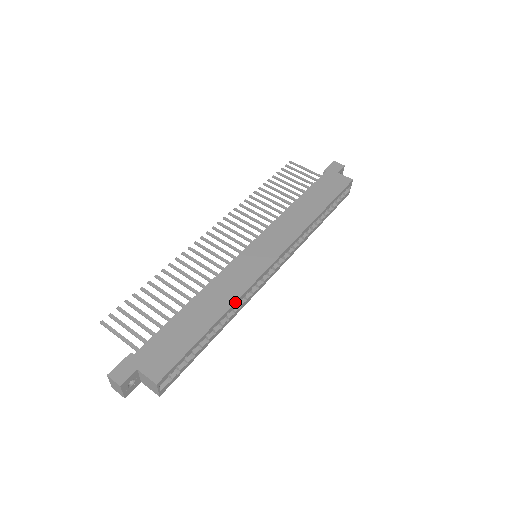
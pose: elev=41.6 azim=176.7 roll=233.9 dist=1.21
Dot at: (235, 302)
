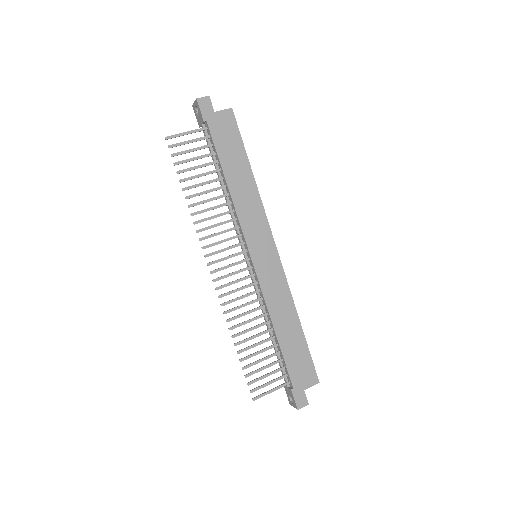
Dot at: occluded
